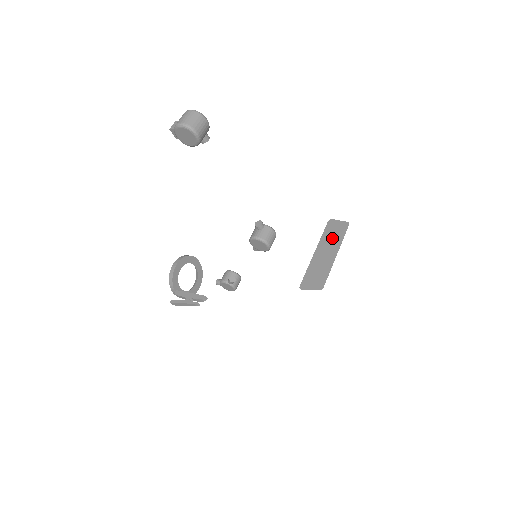
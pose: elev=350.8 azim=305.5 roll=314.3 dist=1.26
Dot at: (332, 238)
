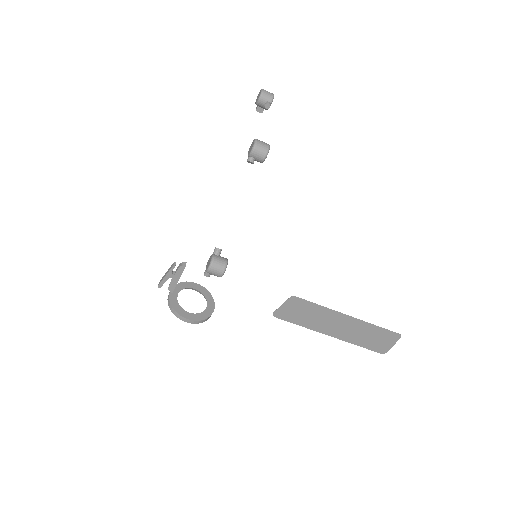
Dot at: (364, 334)
